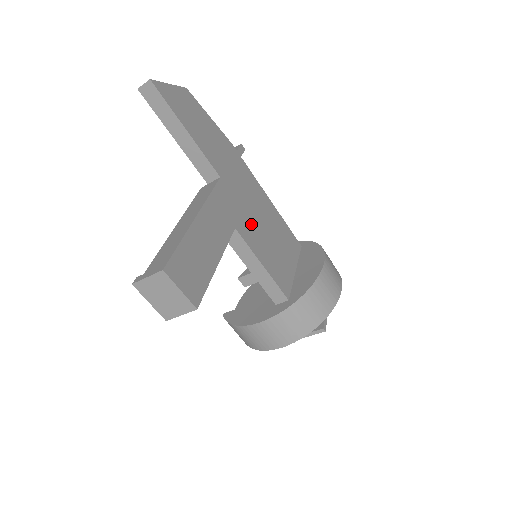
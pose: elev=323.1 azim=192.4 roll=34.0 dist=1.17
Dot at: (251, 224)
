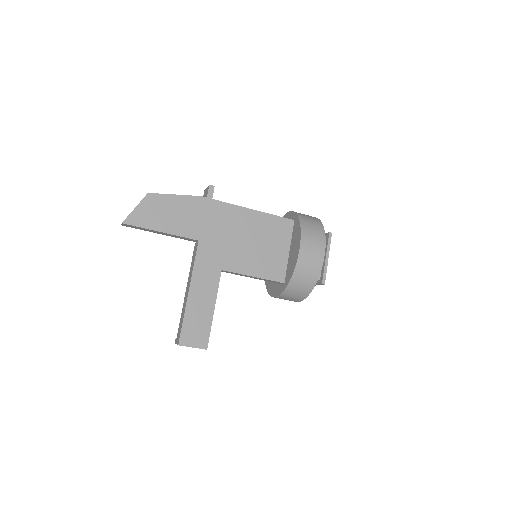
Dot at: (235, 252)
